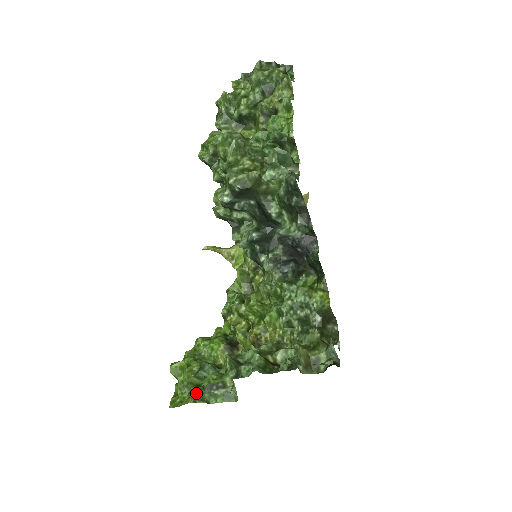
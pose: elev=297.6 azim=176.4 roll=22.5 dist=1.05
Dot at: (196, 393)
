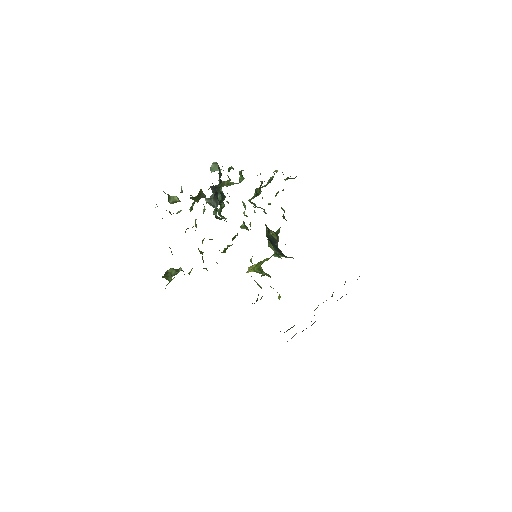
Dot at: (166, 274)
